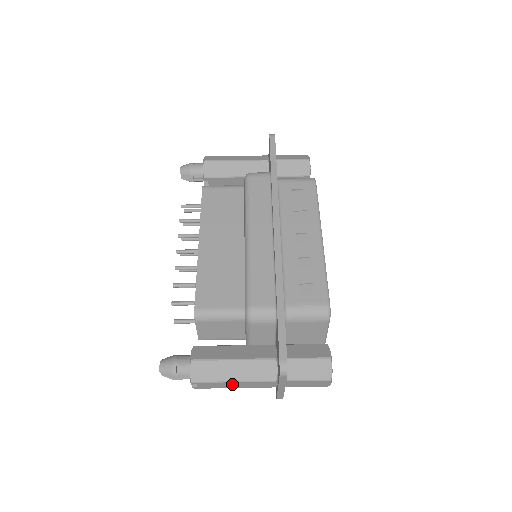
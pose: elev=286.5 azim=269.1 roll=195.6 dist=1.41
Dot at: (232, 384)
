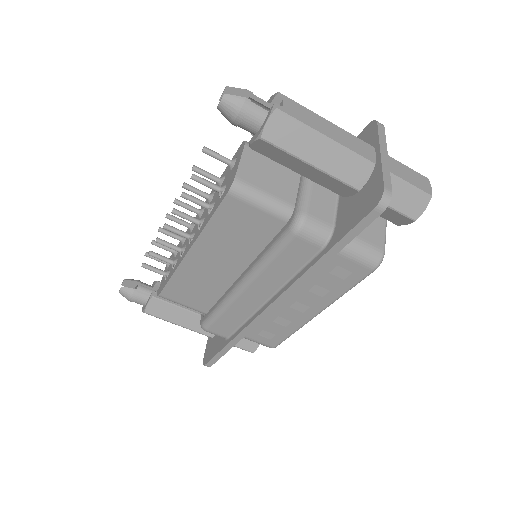
Dot at: occluded
